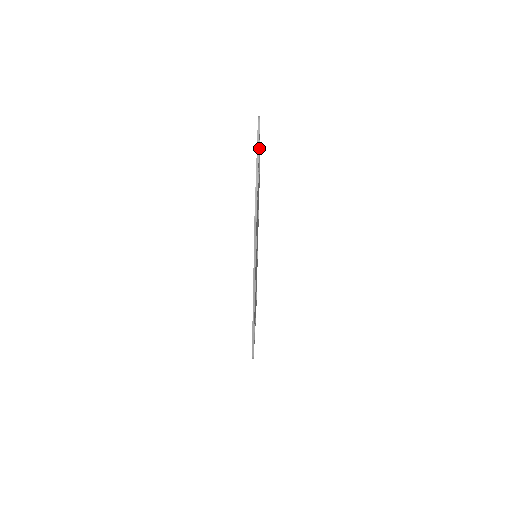
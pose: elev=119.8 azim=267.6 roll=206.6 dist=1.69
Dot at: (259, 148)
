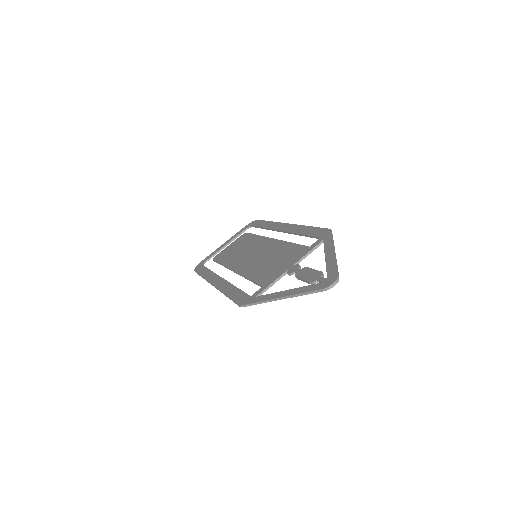
Dot at: (316, 275)
